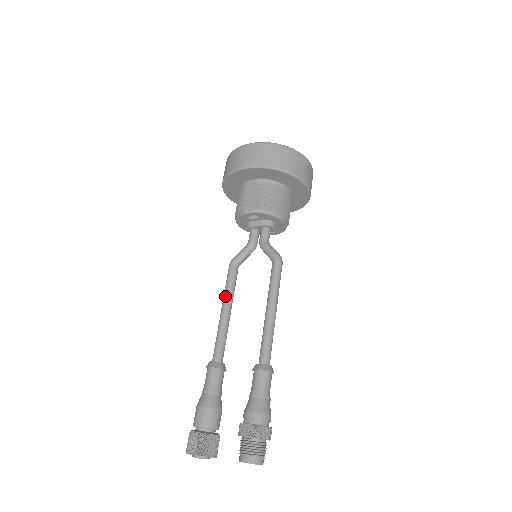
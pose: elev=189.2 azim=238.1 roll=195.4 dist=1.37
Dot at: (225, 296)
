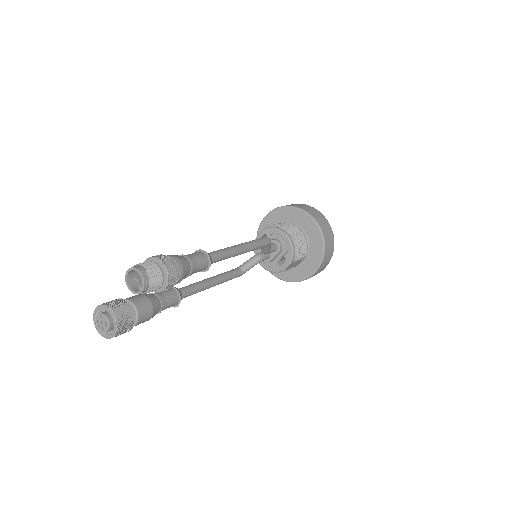
Dot at: (216, 275)
